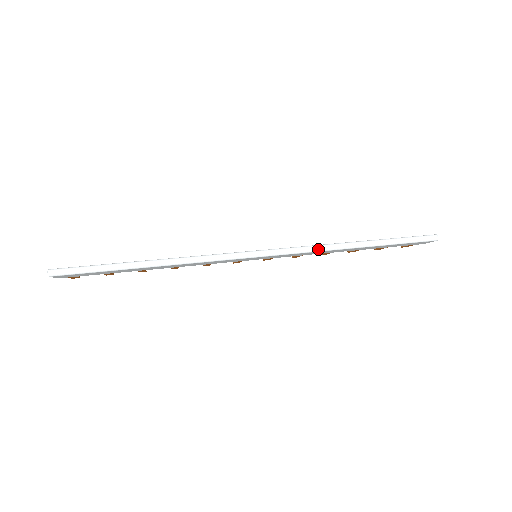
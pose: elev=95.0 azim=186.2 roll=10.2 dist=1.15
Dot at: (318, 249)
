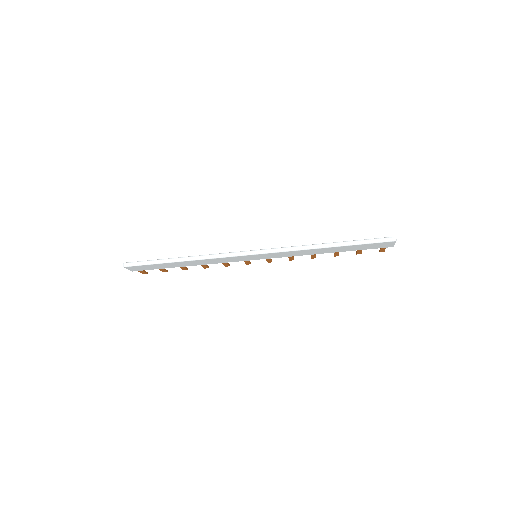
Dot at: (297, 249)
